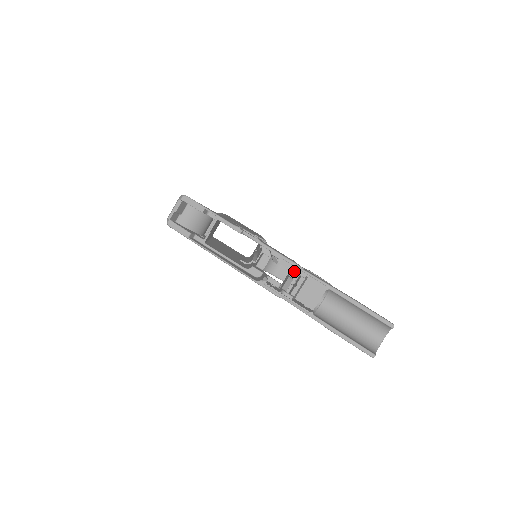
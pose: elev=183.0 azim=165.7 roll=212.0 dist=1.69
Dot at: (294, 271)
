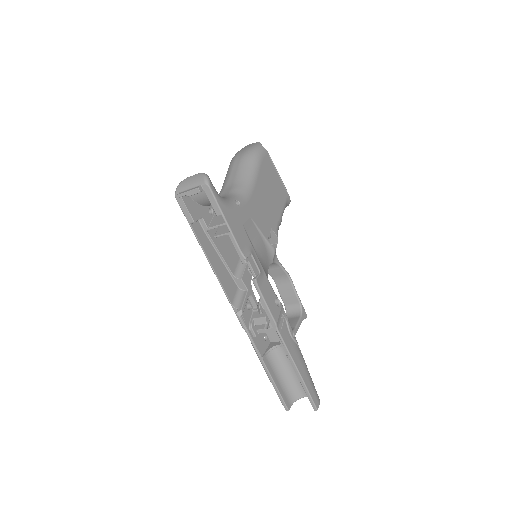
Dot at: (270, 324)
